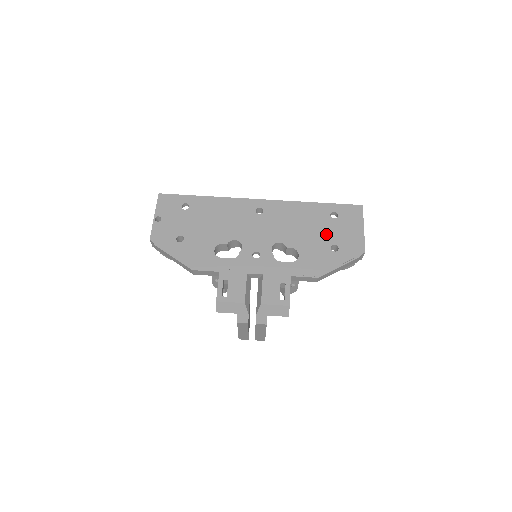
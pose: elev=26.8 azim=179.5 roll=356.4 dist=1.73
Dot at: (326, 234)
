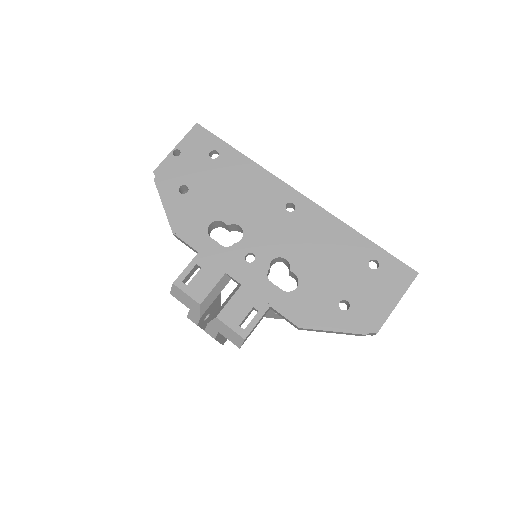
Dot at: (347, 282)
